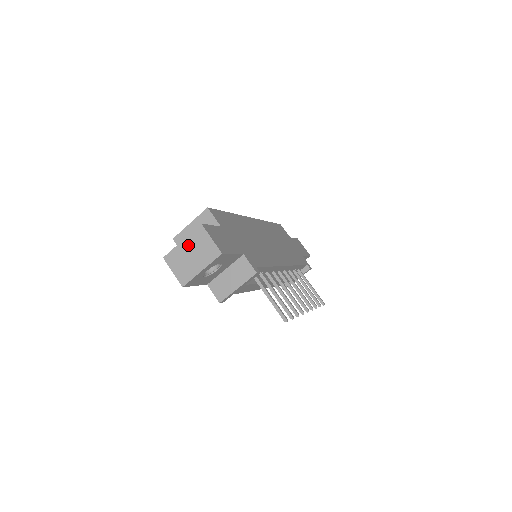
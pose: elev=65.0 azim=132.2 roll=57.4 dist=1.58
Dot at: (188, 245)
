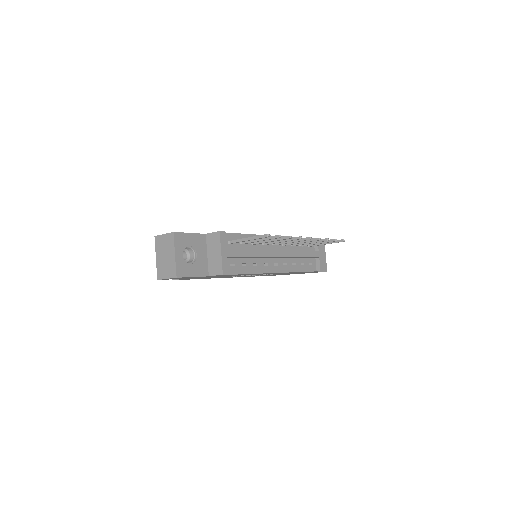
Dot at: (159, 255)
